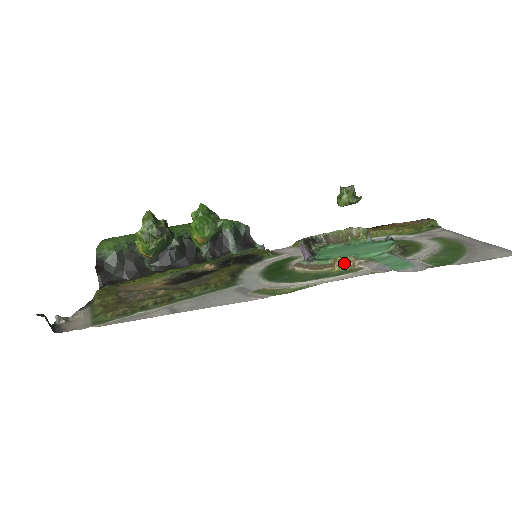
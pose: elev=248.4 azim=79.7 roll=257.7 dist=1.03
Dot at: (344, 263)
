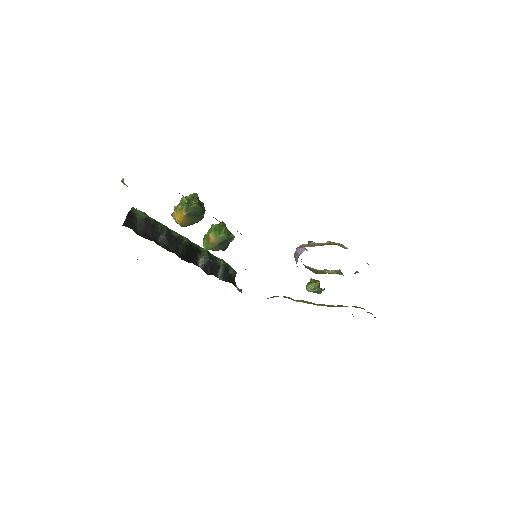
Dot at: (337, 244)
